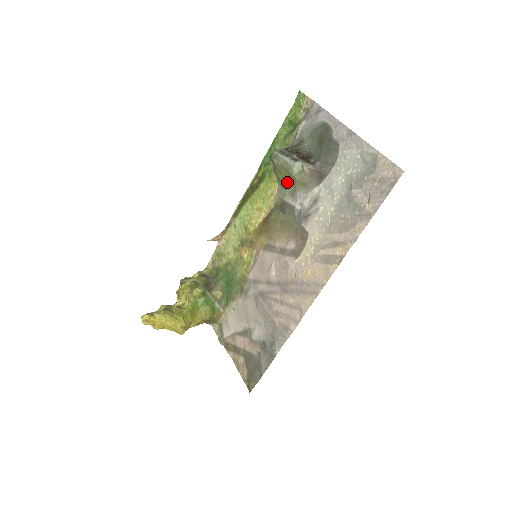
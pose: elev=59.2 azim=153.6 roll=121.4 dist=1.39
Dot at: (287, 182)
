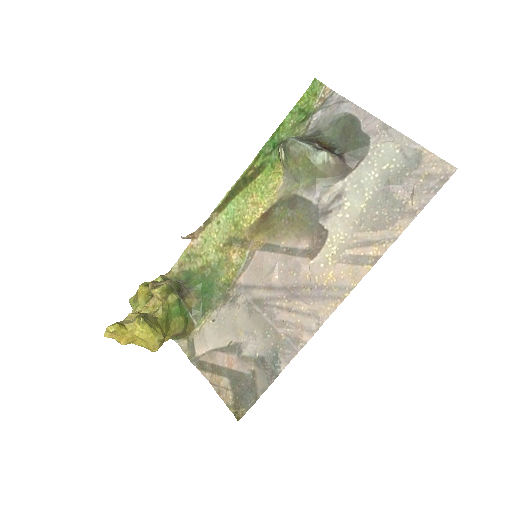
Dot at: (303, 173)
